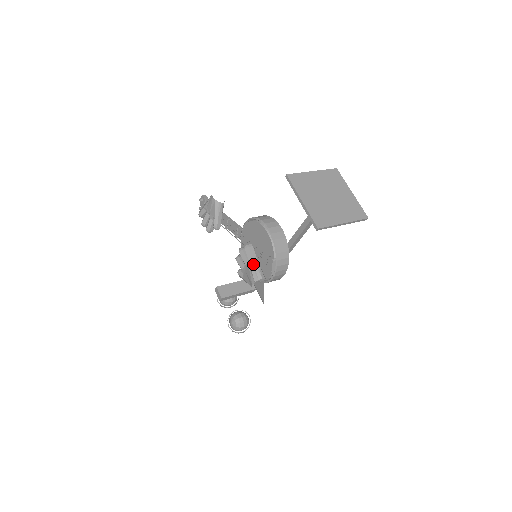
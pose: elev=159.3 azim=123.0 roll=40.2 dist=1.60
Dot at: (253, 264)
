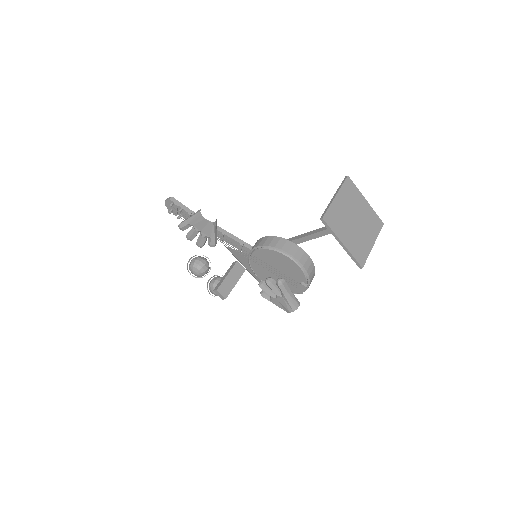
Dot at: (289, 297)
